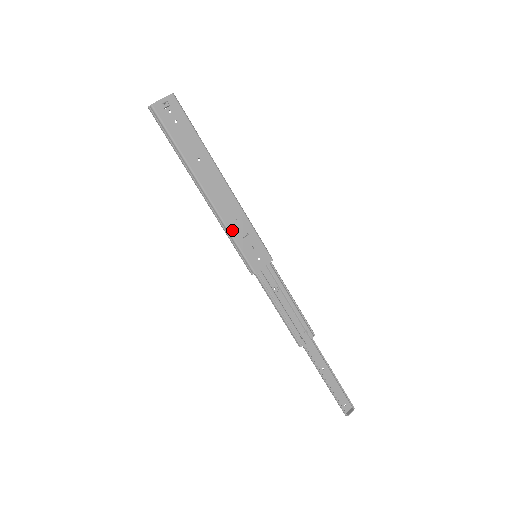
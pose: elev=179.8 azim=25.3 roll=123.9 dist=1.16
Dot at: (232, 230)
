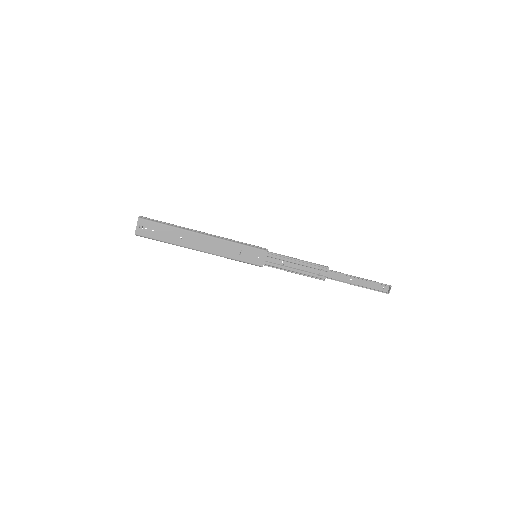
Dot at: (230, 256)
